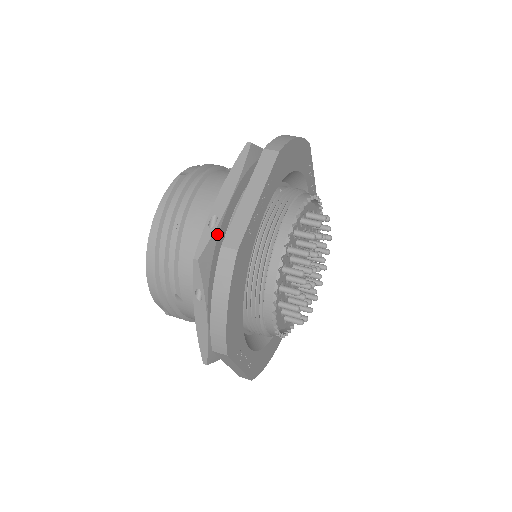
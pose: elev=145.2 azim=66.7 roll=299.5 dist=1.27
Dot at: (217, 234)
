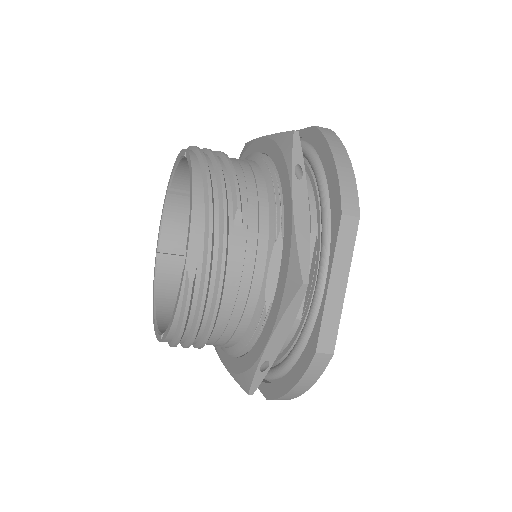
Dot at: occluded
